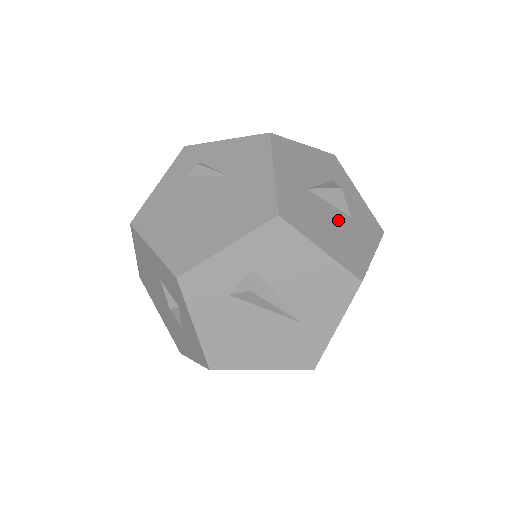
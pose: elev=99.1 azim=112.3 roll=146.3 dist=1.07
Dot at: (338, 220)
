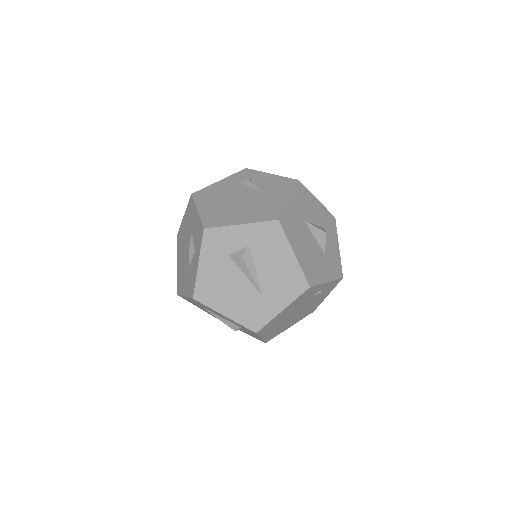
Dot at: (315, 249)
